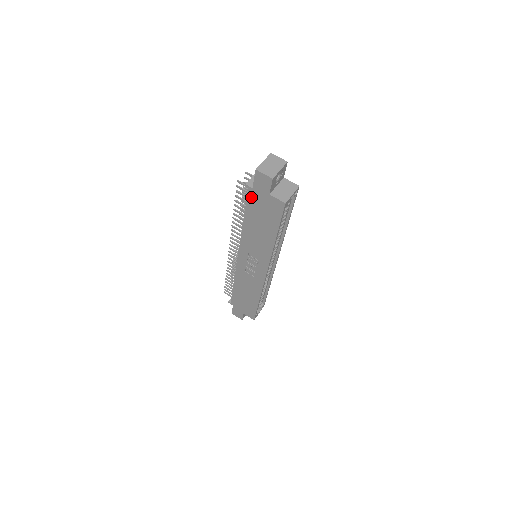
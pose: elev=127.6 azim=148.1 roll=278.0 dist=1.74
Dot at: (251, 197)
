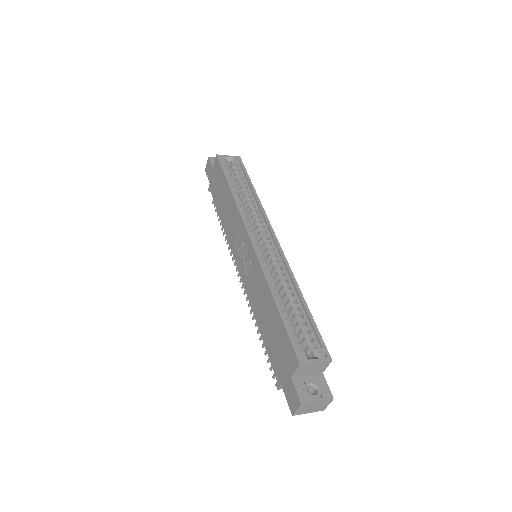
Dot at: (212, 191)
